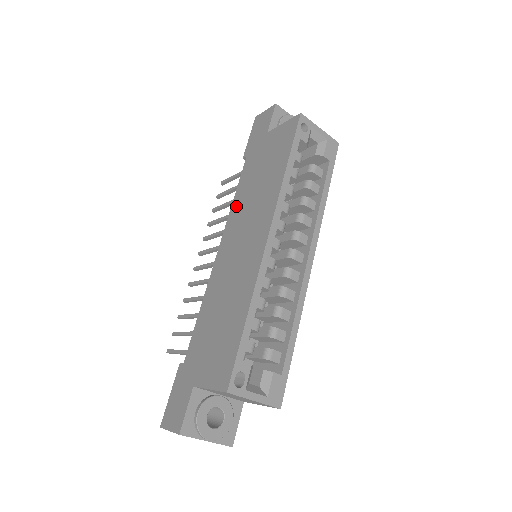
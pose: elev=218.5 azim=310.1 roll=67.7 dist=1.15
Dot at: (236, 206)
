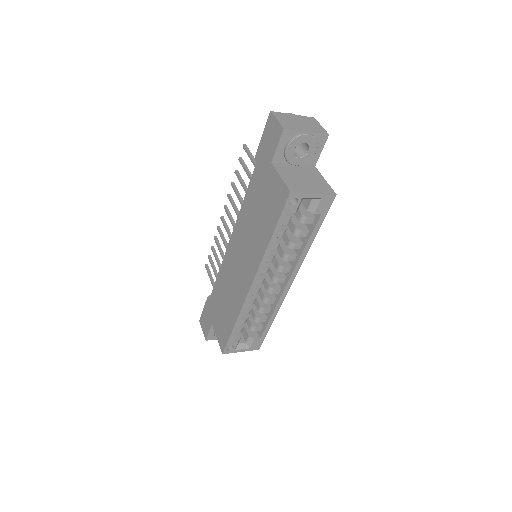
Dot at: (243, 215)
